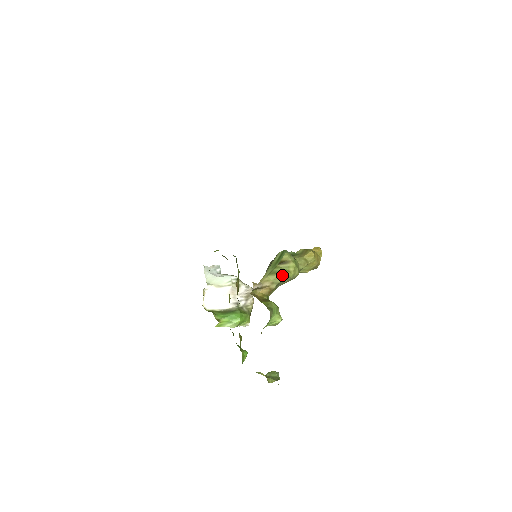
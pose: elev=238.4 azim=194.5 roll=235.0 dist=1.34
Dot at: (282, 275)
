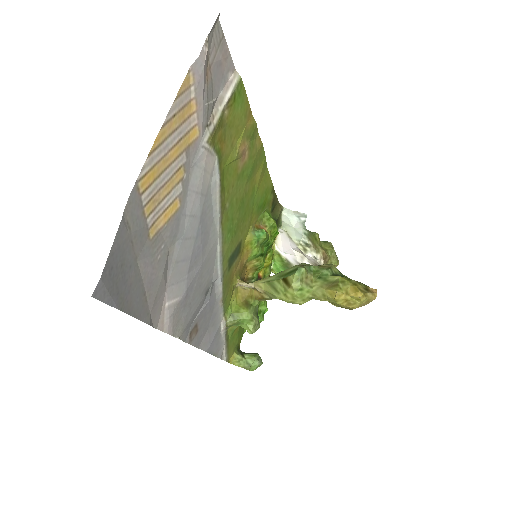
Dot at: (274, 294)
